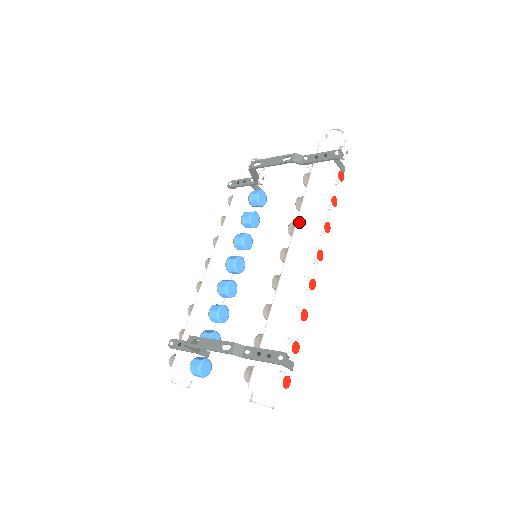
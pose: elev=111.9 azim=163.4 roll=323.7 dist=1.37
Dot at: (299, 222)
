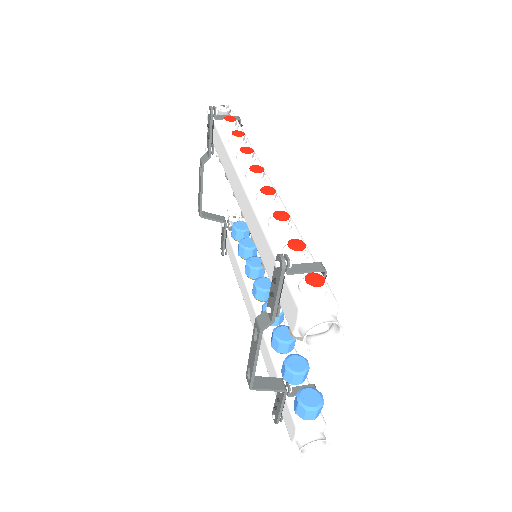
Dot at: (229, 179)
